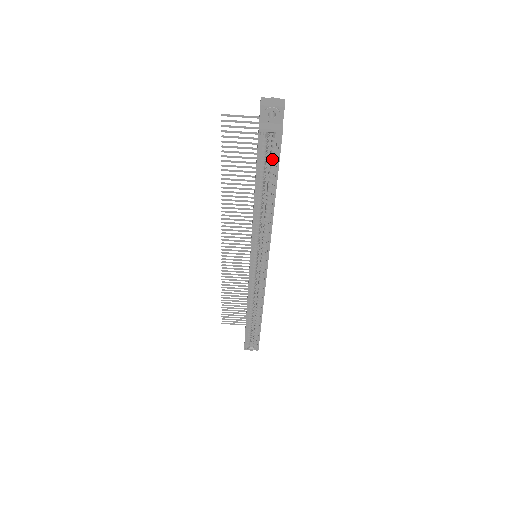
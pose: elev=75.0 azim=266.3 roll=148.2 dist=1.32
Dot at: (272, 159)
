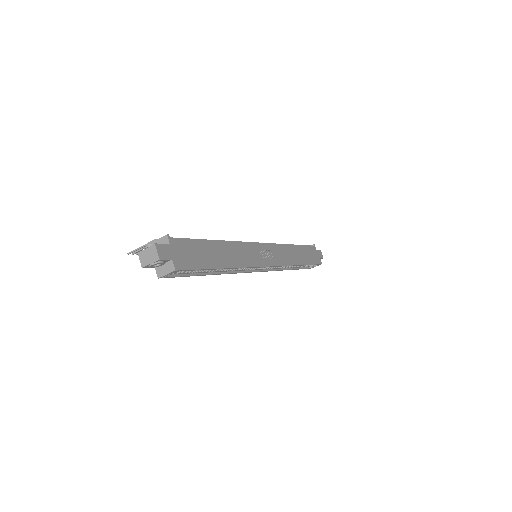
Dot at: occluded
